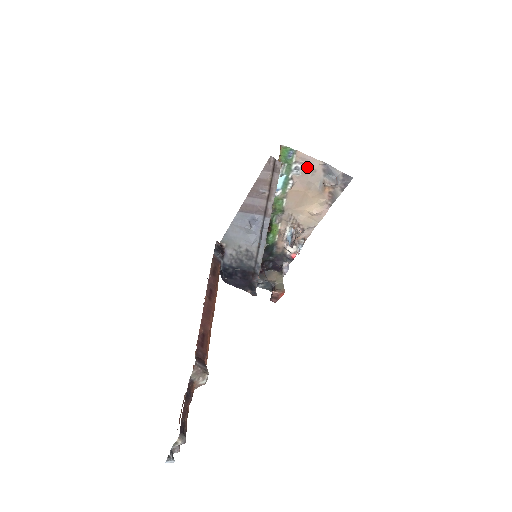
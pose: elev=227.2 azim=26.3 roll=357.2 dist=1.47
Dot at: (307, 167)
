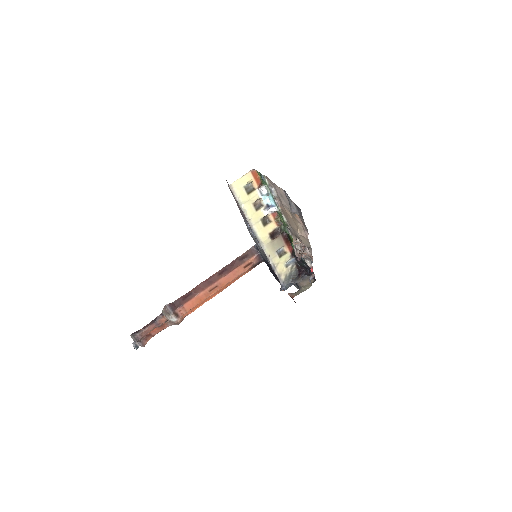
Dot at: (277, 191)
